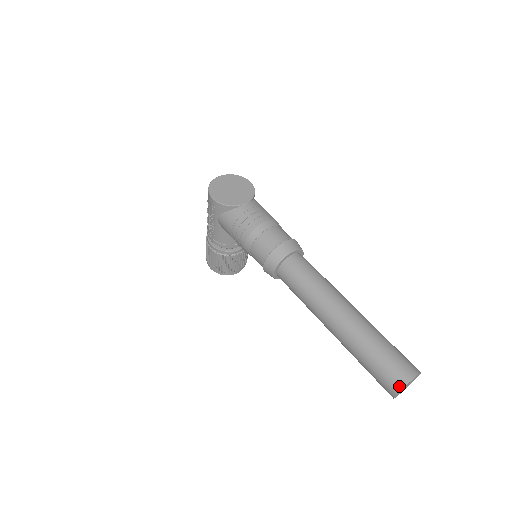
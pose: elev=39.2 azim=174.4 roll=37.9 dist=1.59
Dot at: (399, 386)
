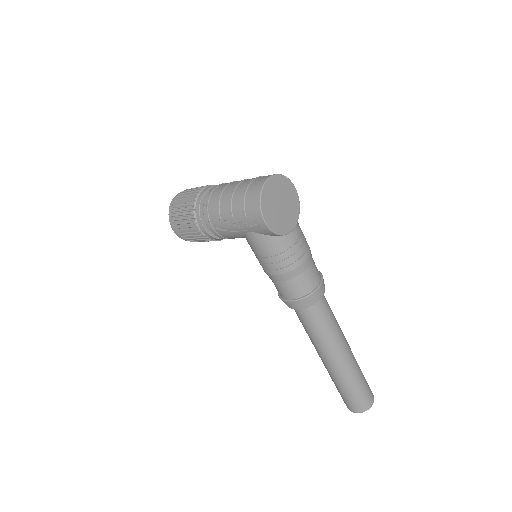
Dot at: (363, 410)
